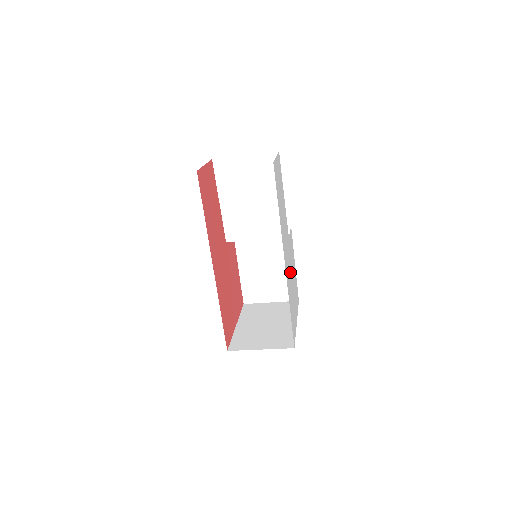
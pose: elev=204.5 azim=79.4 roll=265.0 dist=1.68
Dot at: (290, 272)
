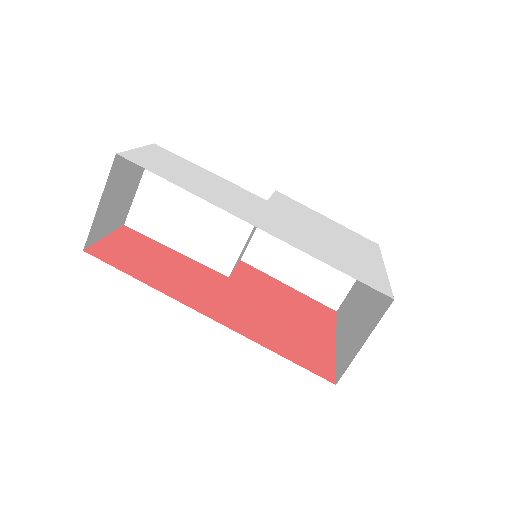
Dot at: (302, 229)
